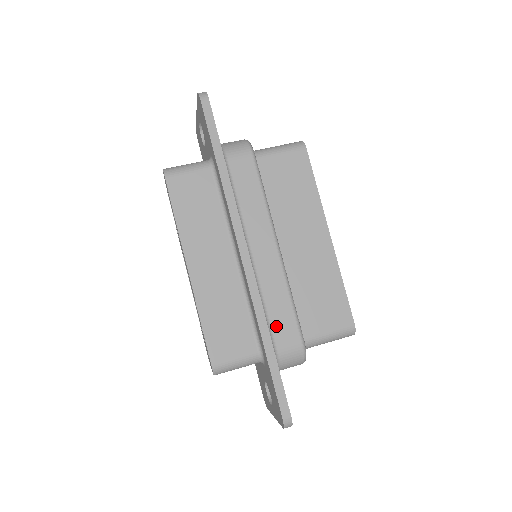
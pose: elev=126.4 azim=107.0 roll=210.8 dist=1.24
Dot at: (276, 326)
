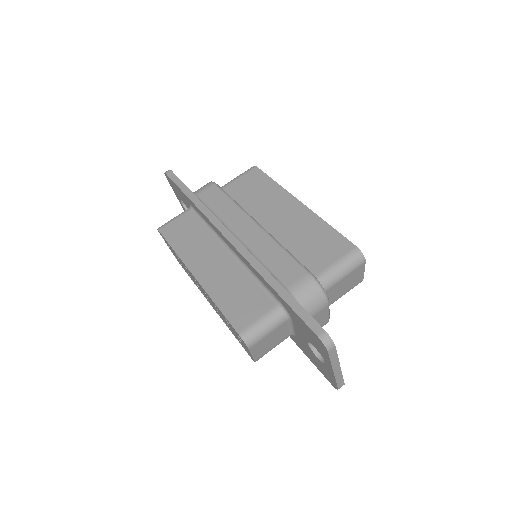
Dot at: (279, 273)
